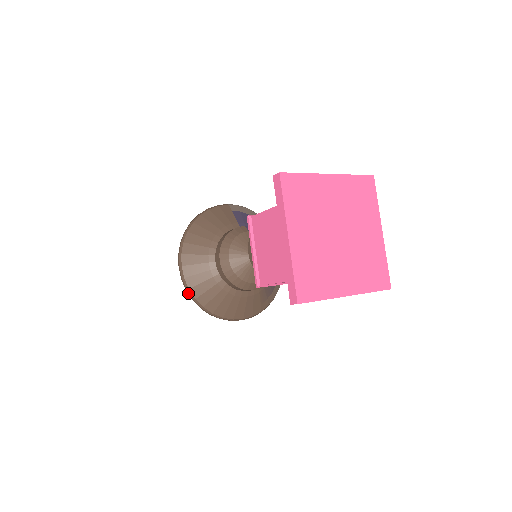
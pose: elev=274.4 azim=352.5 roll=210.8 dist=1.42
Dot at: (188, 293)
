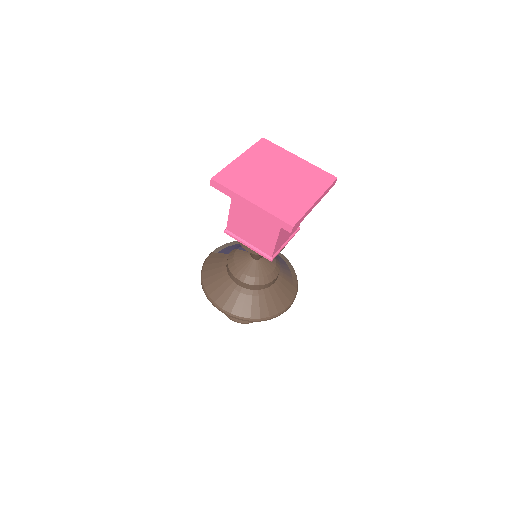
Dot at: (242, 320)
